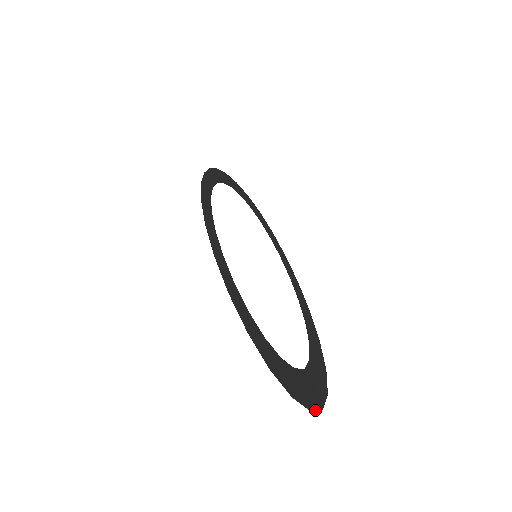
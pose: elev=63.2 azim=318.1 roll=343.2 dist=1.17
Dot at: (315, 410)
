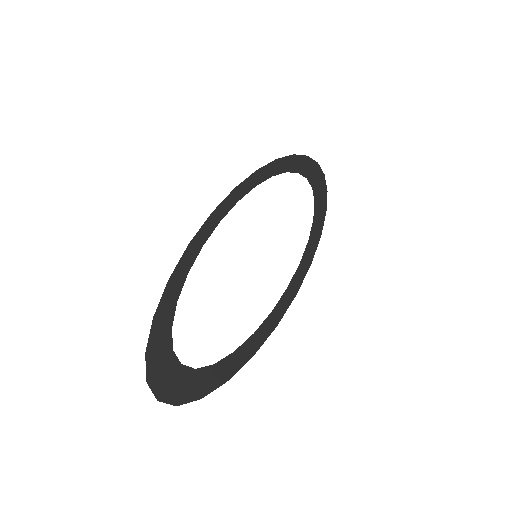
Dot at: (165, 402)
